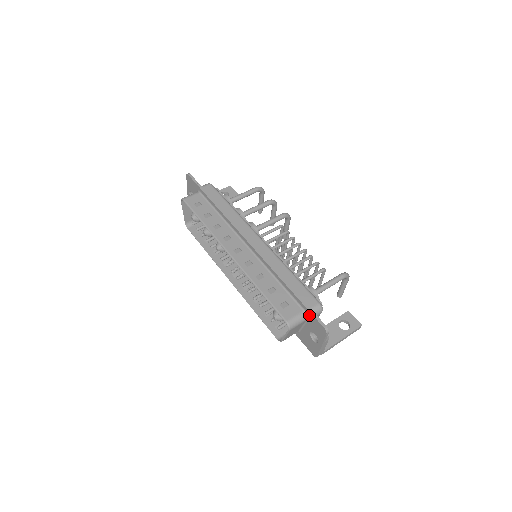
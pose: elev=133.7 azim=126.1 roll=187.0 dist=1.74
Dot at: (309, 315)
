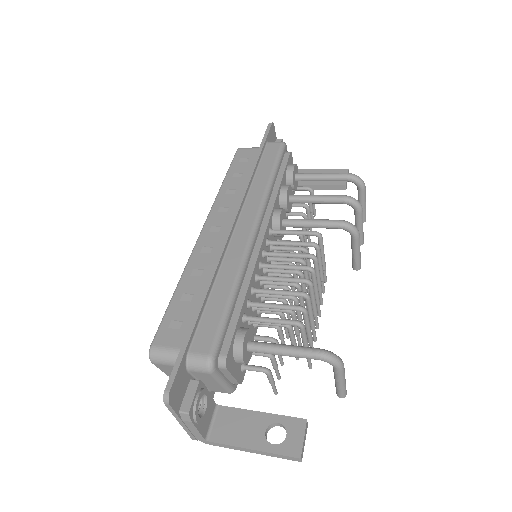
Dot at: occluded
